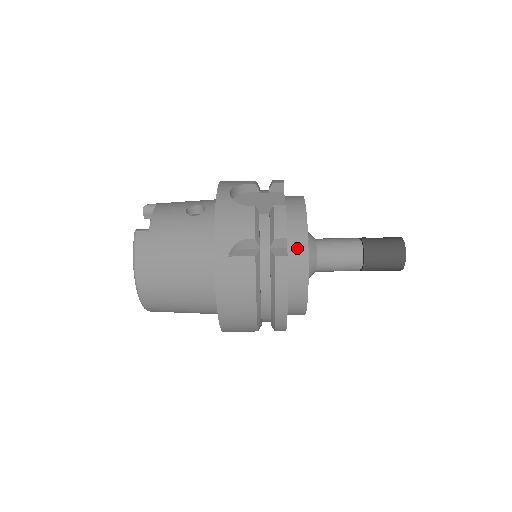
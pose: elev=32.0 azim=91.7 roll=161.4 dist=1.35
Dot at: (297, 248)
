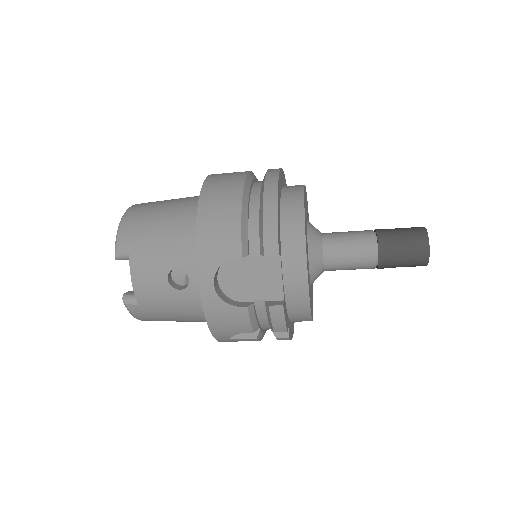
Dot at: (299, 316)
